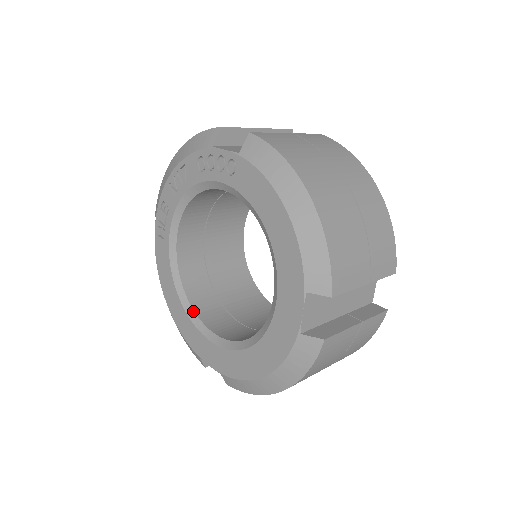
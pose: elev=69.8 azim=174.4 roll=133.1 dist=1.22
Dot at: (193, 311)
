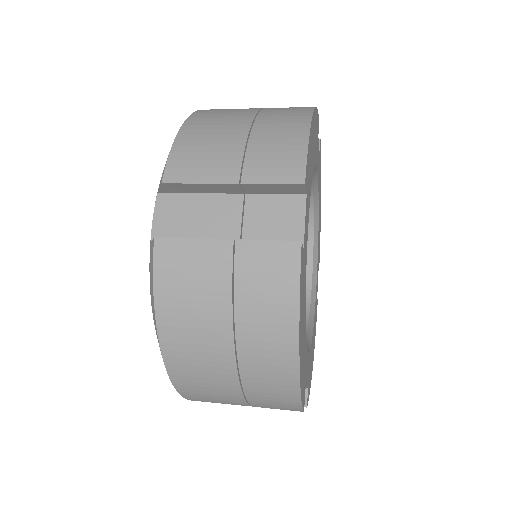
Dot at: occluded
